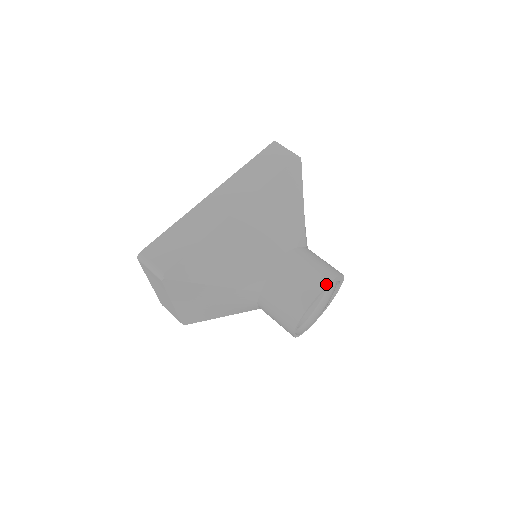
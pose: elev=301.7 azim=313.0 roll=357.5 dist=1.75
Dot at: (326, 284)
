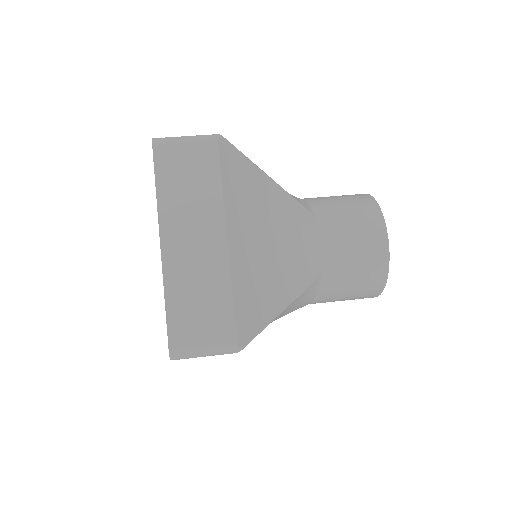
Dot at: occluded
